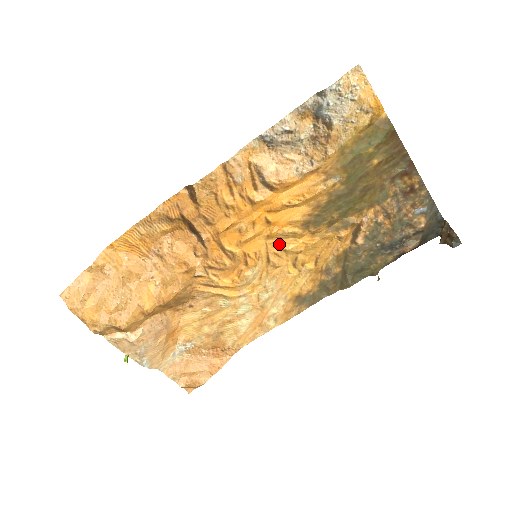
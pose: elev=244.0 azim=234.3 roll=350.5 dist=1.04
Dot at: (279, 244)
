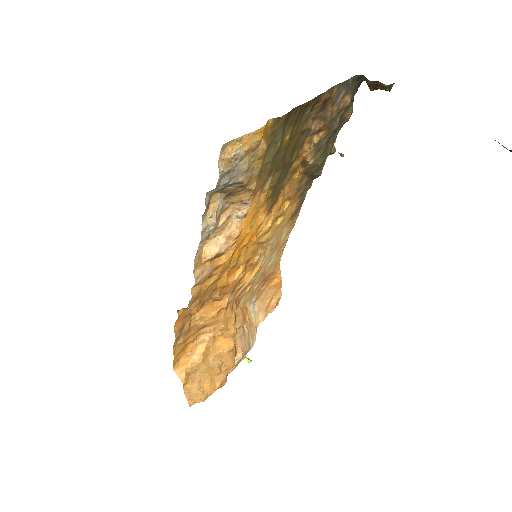
Dot at: (261, 234)
